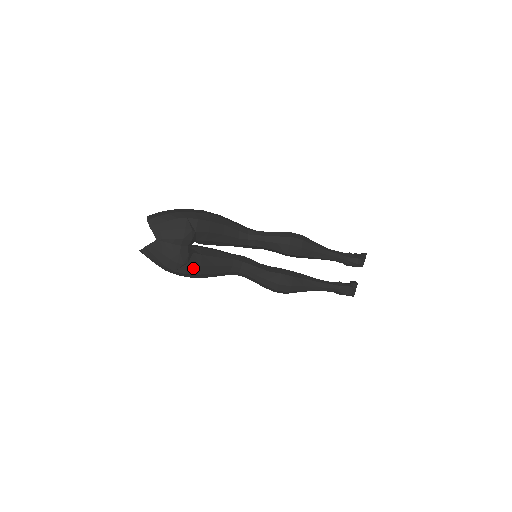
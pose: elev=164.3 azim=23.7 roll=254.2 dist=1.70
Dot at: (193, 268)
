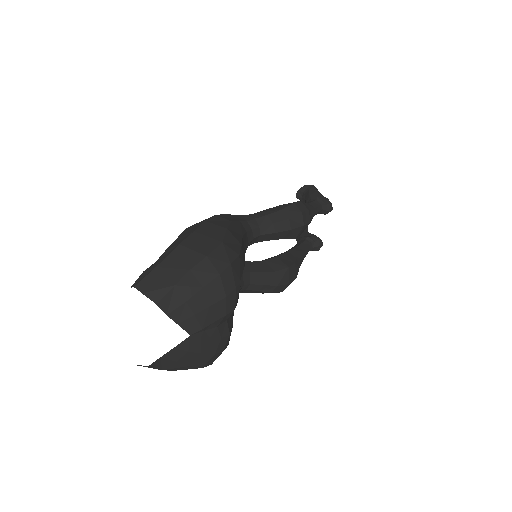
Dot at: occluded
